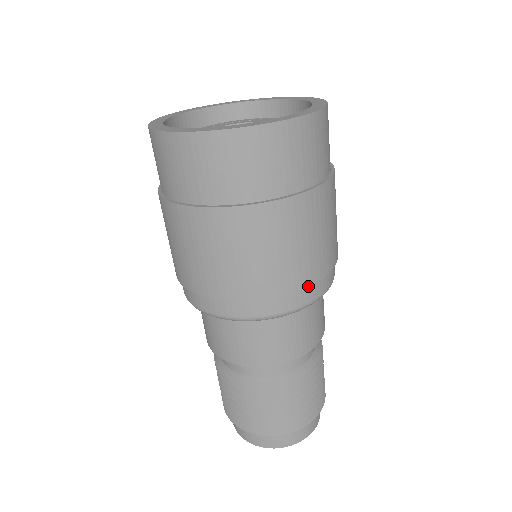
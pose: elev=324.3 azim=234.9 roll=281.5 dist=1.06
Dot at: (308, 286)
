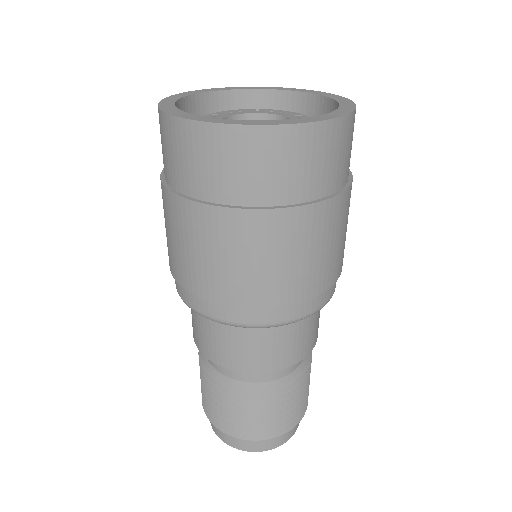
Dot at: (254, 307)
